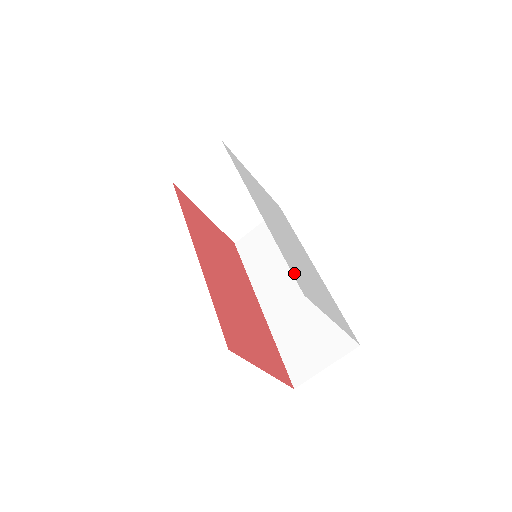
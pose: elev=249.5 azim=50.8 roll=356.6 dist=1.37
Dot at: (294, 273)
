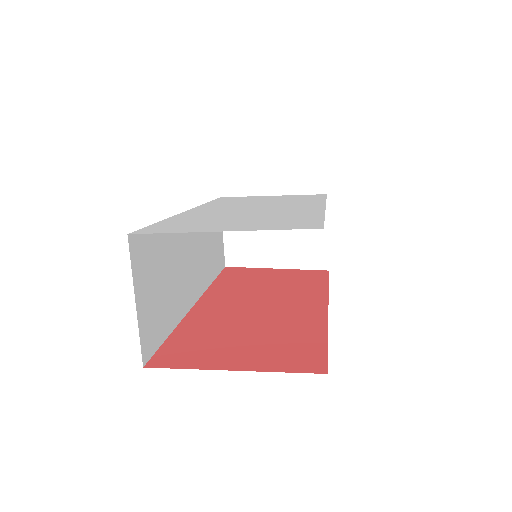
Dot at: (157, 226)
